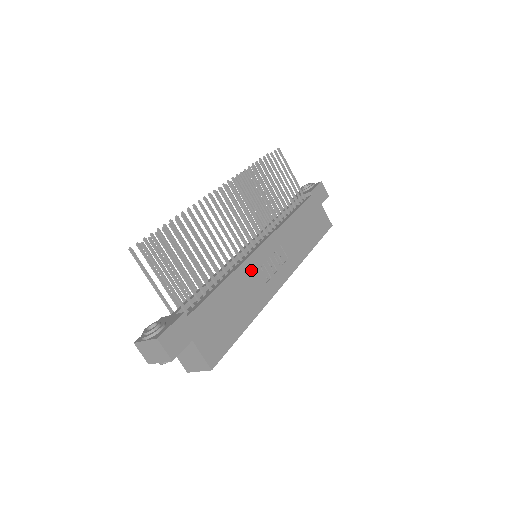
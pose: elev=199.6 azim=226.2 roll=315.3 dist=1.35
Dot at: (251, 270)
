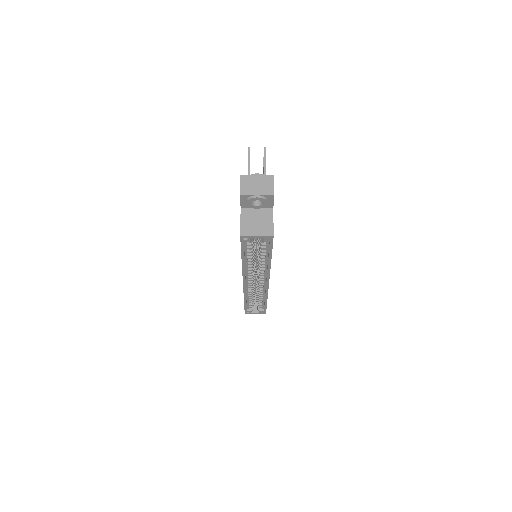
Dot at: occluded
